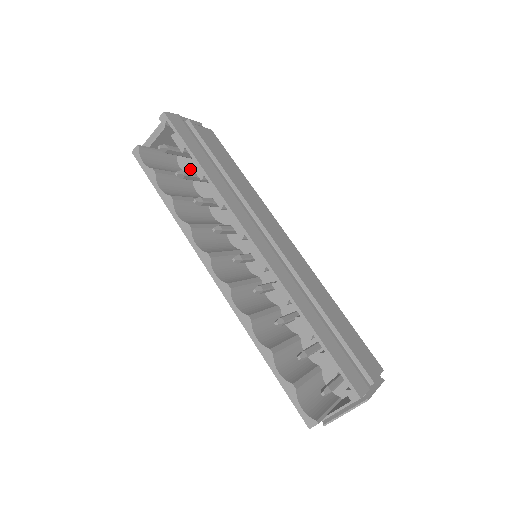
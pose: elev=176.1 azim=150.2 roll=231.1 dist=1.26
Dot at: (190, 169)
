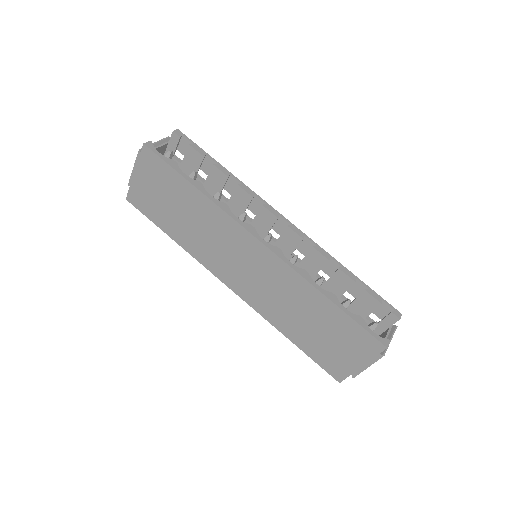
Dot at: occluded
